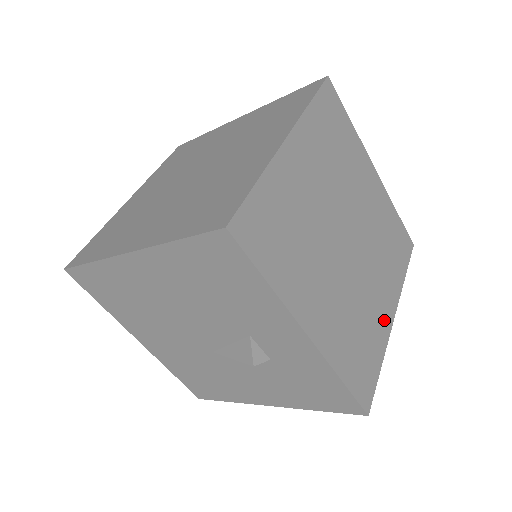
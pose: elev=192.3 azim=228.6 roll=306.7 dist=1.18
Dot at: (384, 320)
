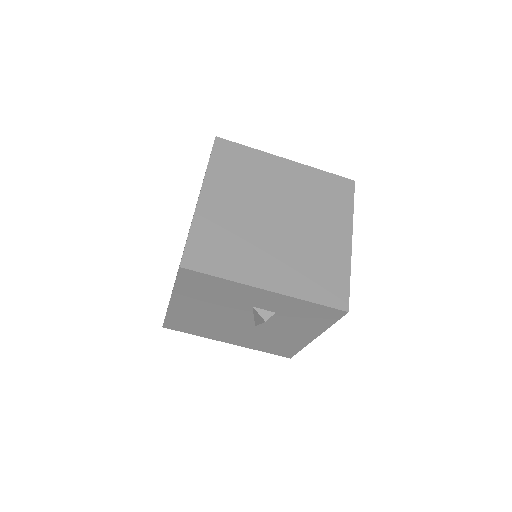
Dot at: (340, 248)
